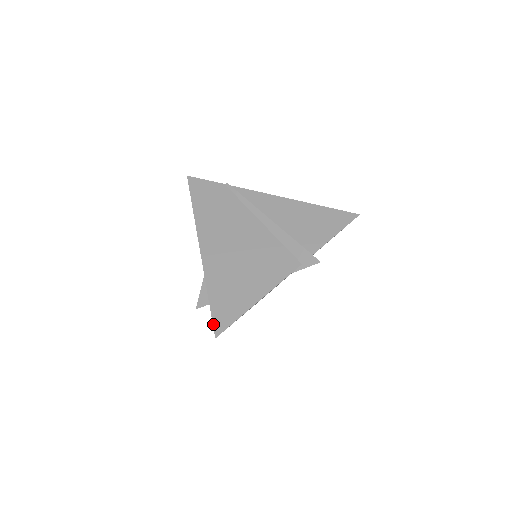
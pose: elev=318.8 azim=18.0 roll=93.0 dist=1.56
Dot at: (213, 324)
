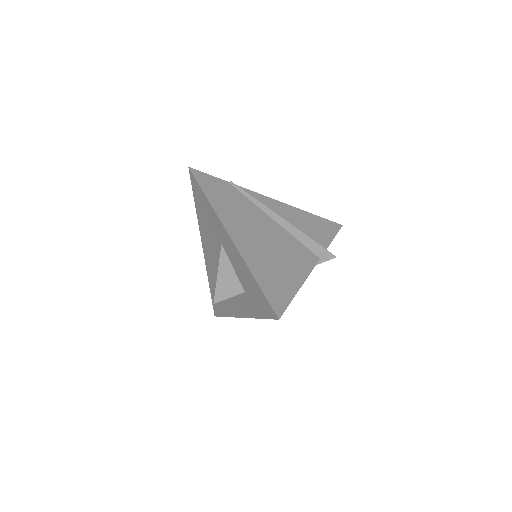
Dot at: (271, 306)
